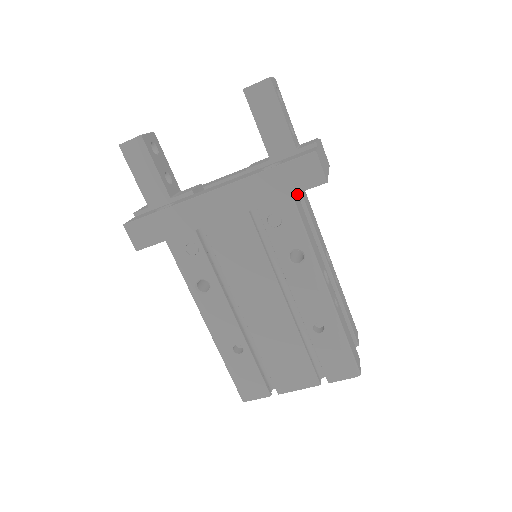
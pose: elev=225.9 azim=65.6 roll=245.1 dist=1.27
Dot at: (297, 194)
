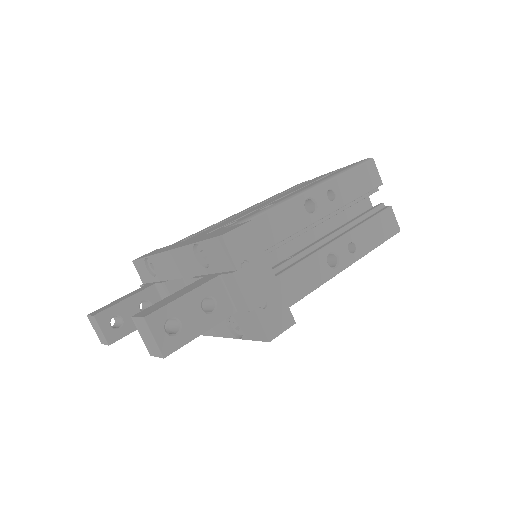
Dot at: occluded
